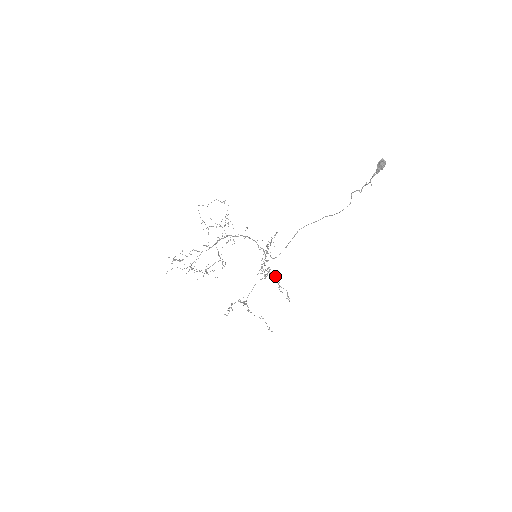
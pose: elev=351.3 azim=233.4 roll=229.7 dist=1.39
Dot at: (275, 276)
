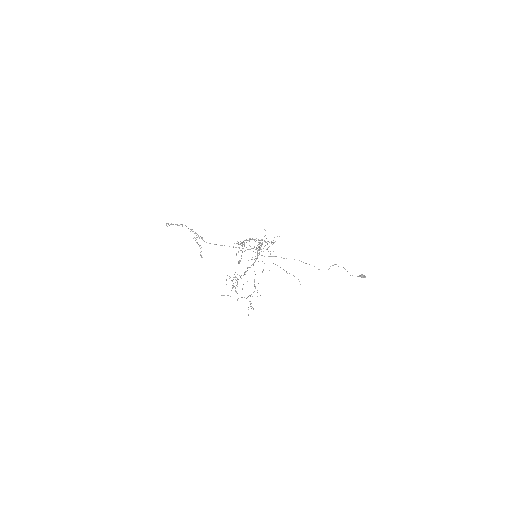
Dot at: occluded
